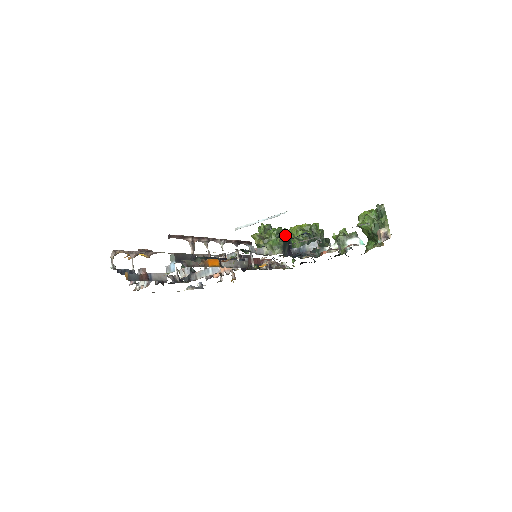
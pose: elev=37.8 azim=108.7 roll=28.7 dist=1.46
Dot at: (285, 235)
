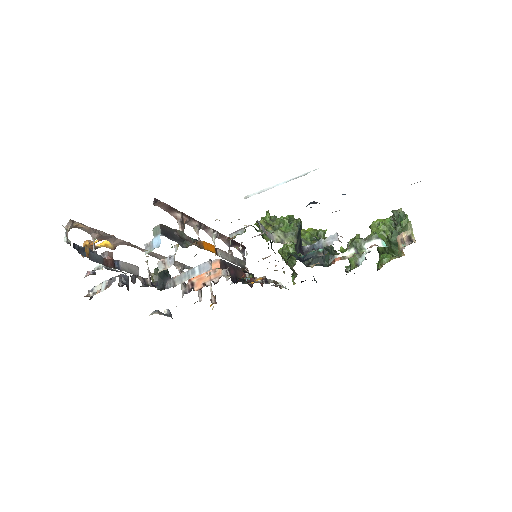
Dot at: (298, 223)
